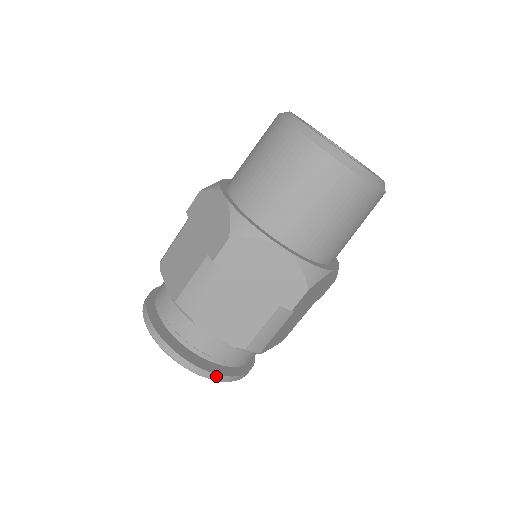
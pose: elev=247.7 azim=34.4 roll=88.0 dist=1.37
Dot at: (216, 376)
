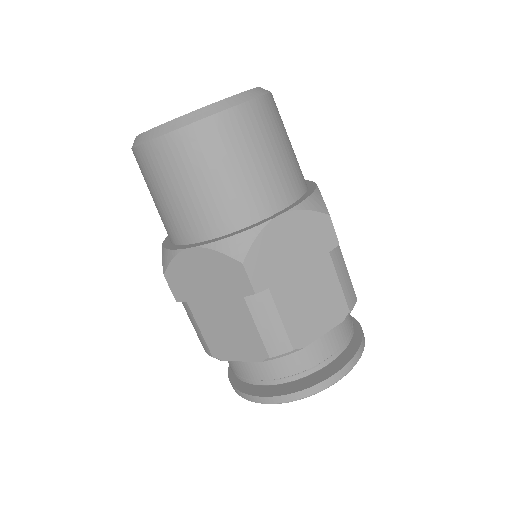
Dot at: (356, 356)
